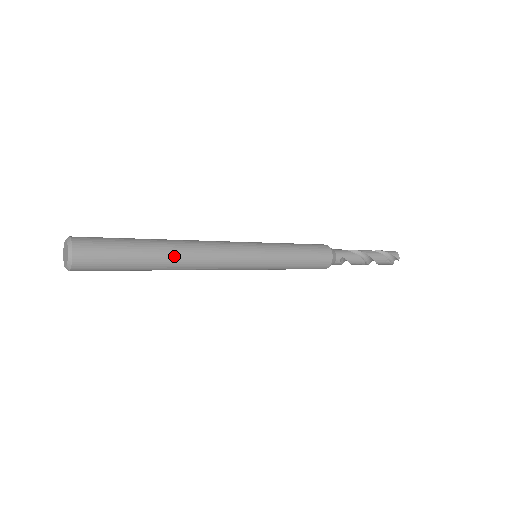
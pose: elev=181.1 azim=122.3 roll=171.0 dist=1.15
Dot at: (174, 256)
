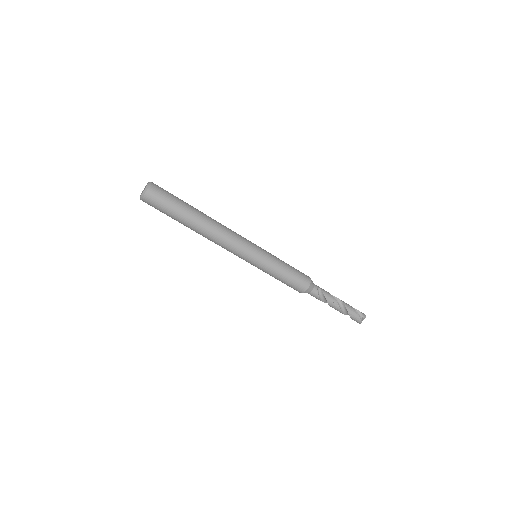
Dot at: (205, 217)
